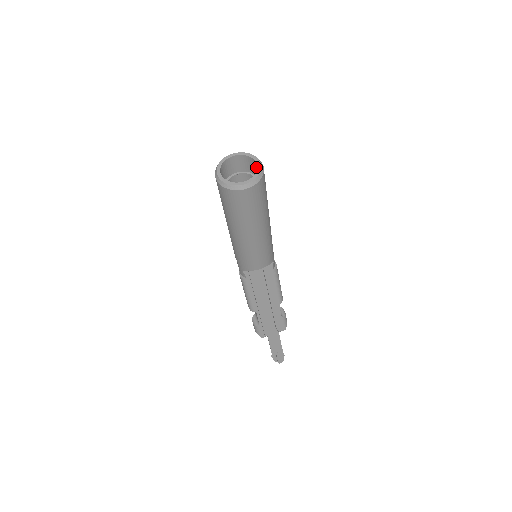
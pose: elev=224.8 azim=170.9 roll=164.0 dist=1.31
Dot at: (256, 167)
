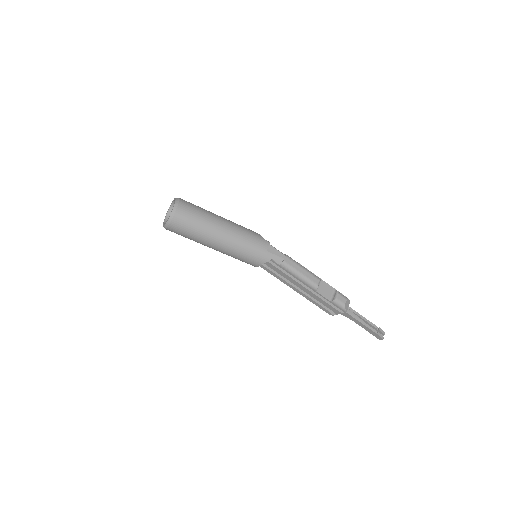
Dot at: (179, 208)
